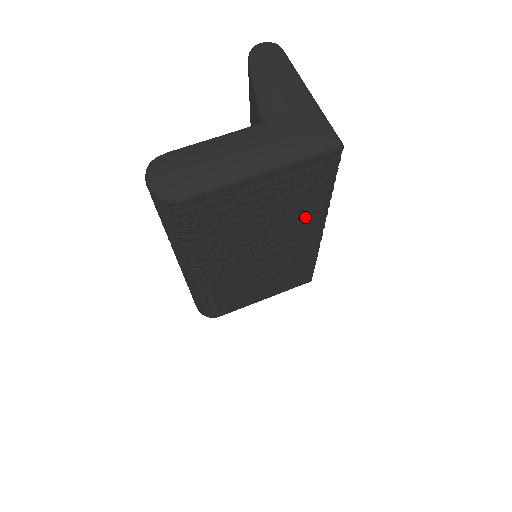
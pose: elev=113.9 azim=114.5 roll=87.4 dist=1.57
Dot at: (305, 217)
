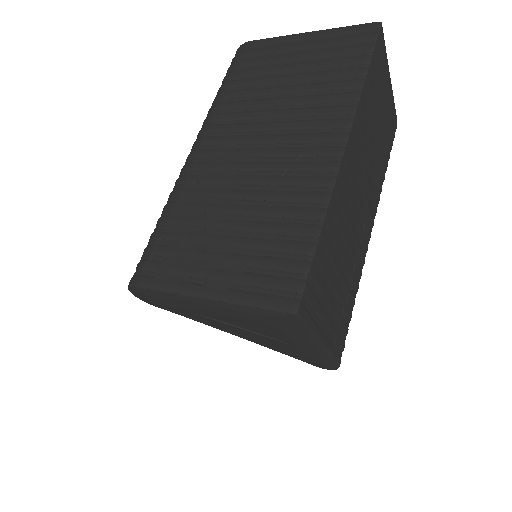
Dot at: (328, 103)
